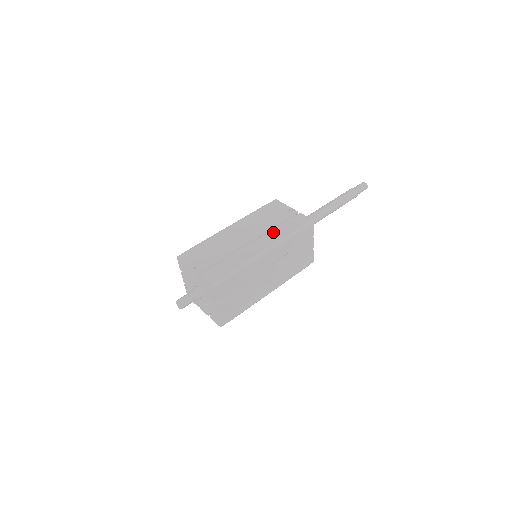
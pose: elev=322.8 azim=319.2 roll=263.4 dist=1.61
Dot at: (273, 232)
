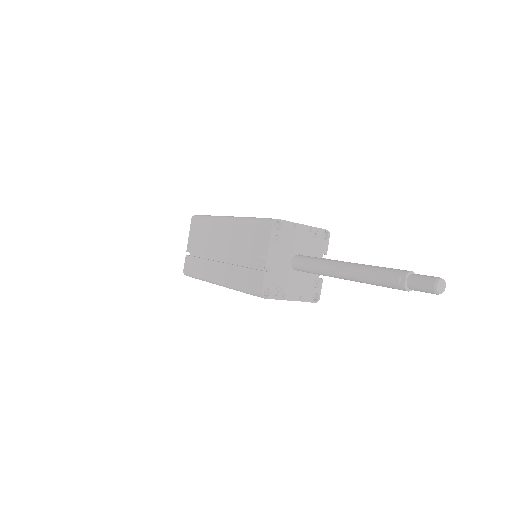
Dot at: (233, 270)
